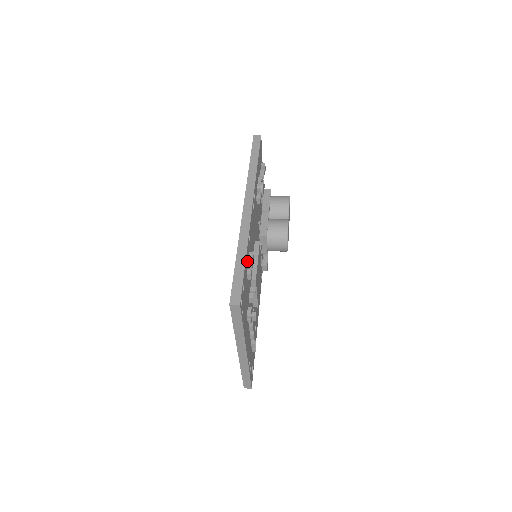
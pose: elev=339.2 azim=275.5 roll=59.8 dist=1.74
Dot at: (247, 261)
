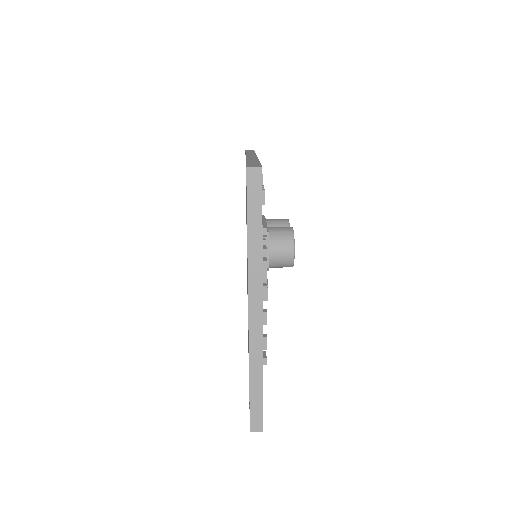
Dot at: occluded
